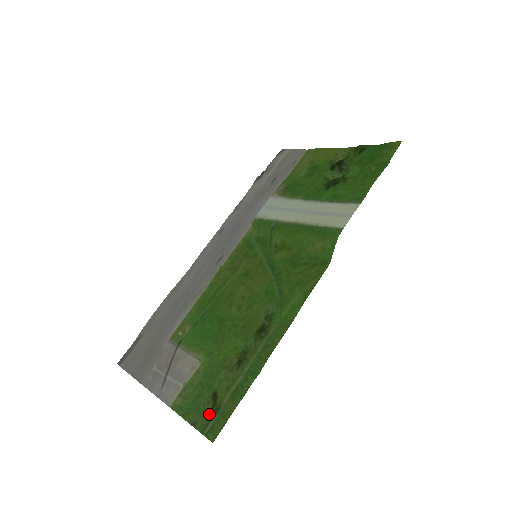
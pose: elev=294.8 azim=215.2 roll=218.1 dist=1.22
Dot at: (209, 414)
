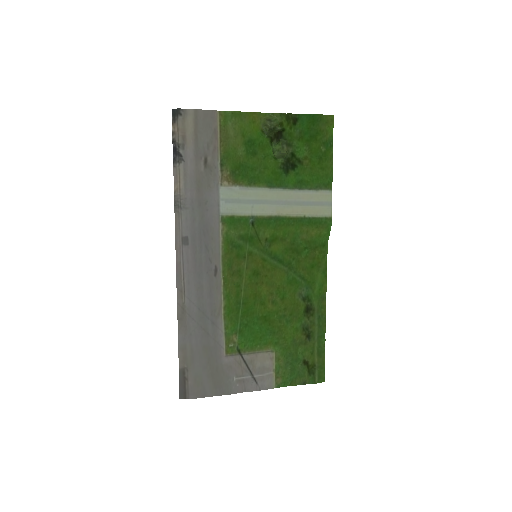
Dot at: (310, 372)
